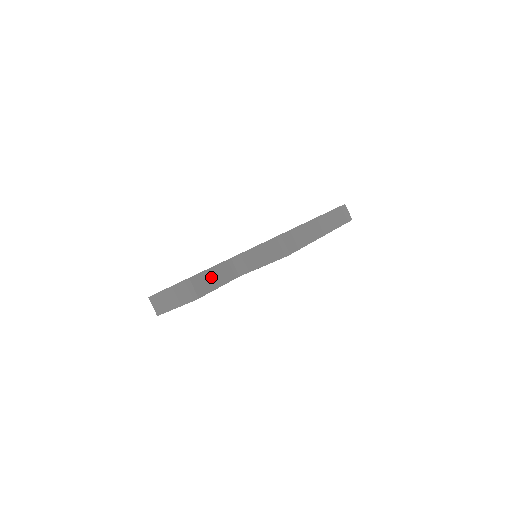
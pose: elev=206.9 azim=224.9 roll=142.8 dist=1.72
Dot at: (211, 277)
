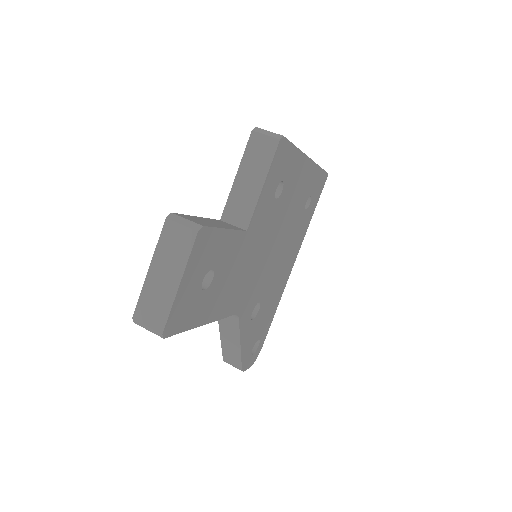
Dot at: (205, 221)
